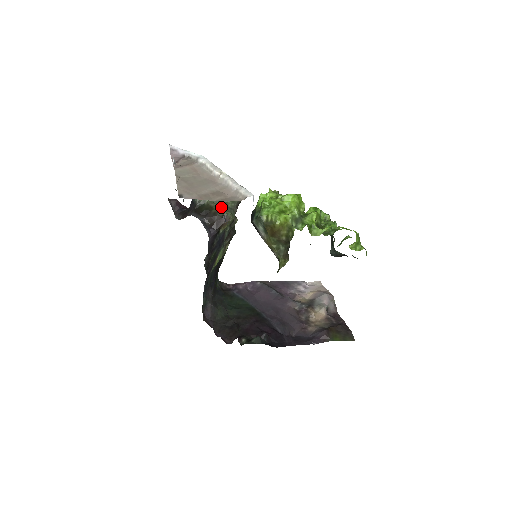
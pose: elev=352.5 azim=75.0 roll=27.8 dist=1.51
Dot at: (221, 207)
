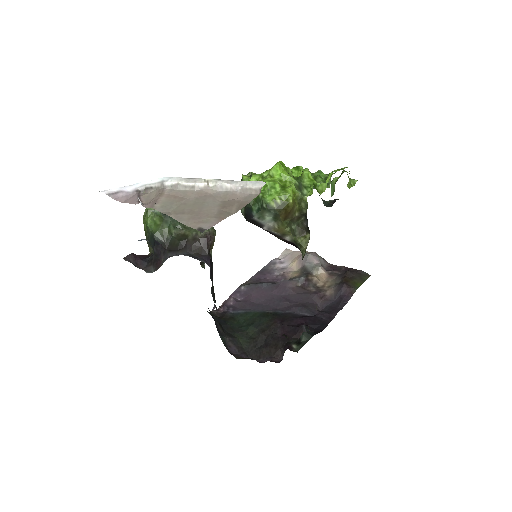
Dot at: occluded
